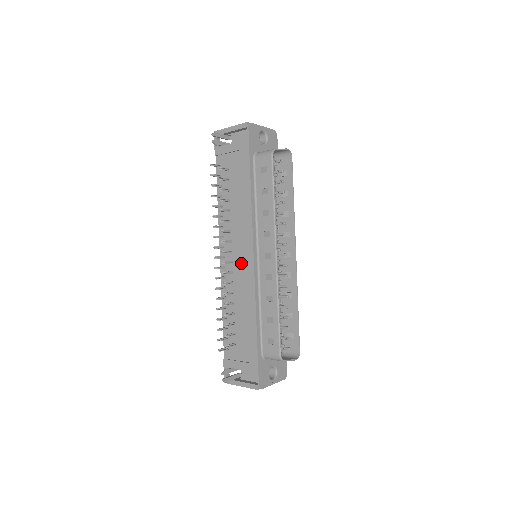
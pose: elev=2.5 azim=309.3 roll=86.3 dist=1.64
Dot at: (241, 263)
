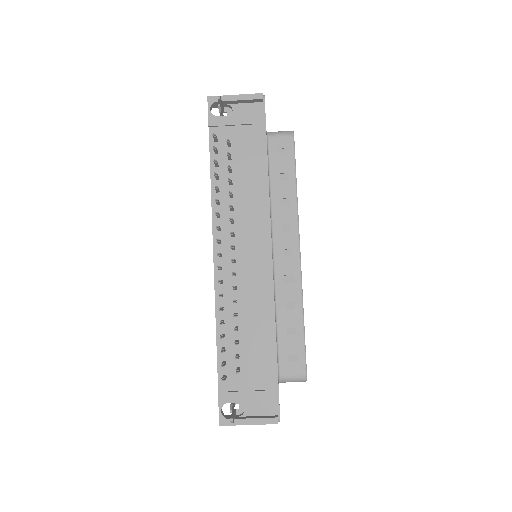
Dot at: (250, 262)
